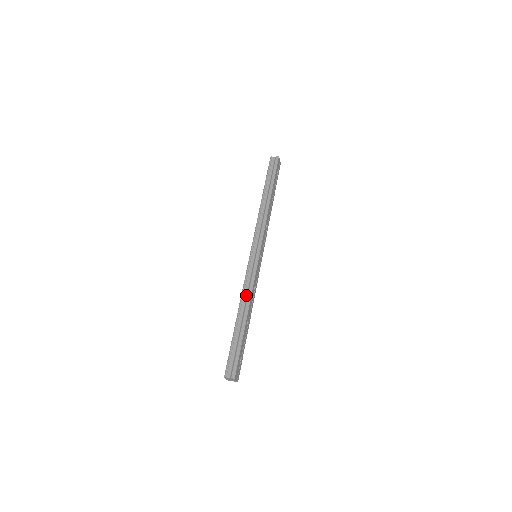
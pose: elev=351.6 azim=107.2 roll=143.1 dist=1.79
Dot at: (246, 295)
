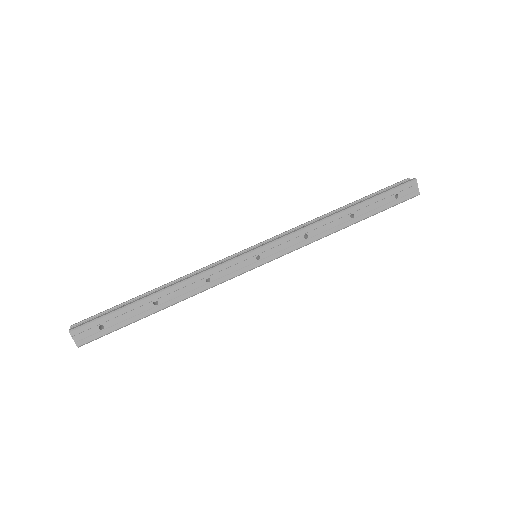
Dot at: (190, 277)
